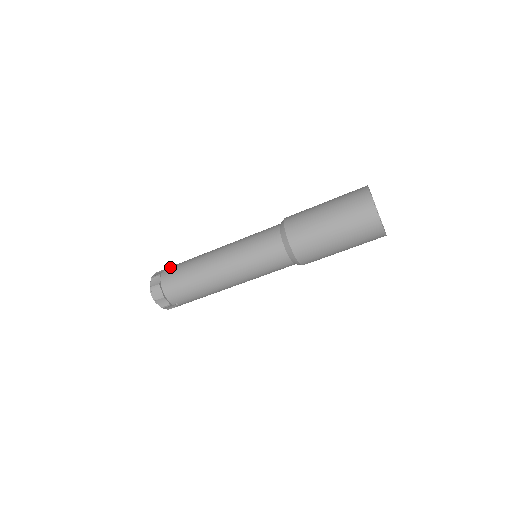
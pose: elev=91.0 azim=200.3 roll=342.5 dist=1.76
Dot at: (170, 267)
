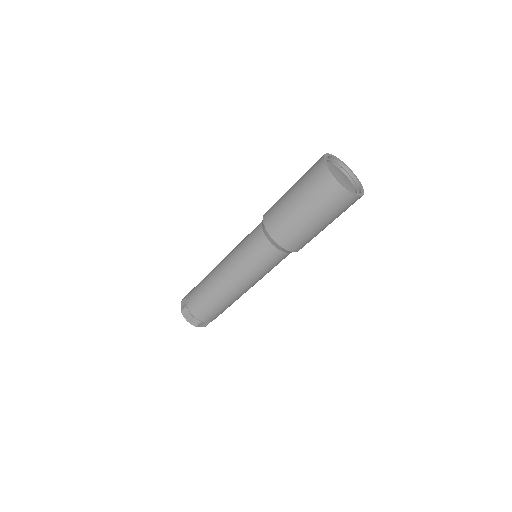
Dot at: (190, 296)
